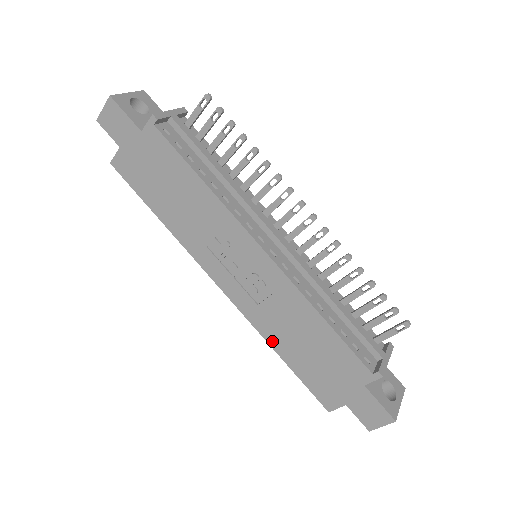
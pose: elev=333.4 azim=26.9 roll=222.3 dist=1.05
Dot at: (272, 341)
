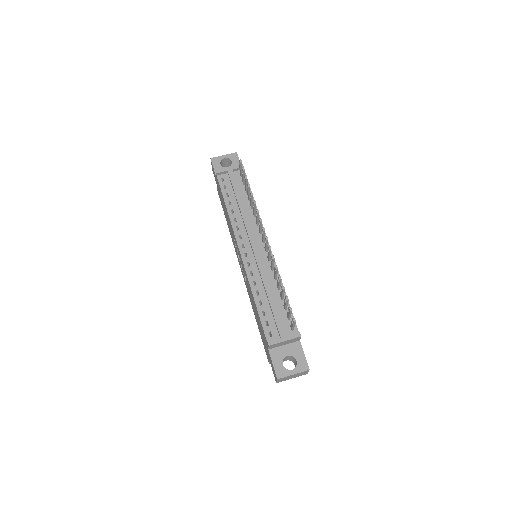
Dot at: (253, 309)
